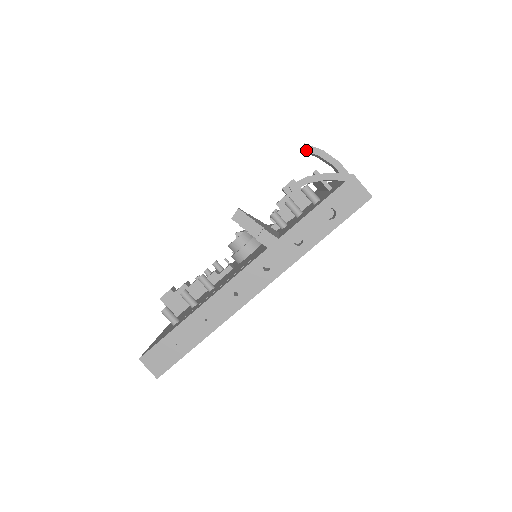
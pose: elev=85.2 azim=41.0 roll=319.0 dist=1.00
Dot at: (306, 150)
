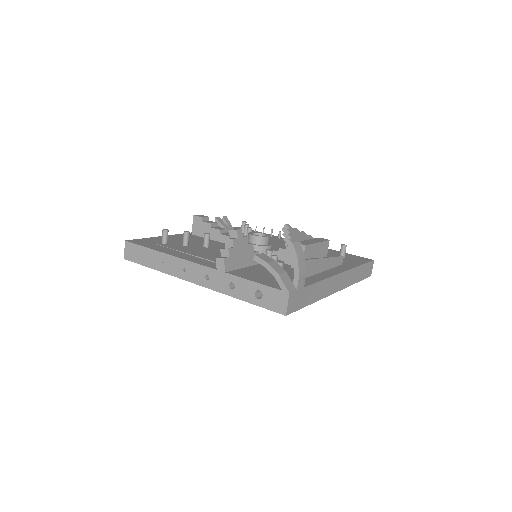
Dot at: (290, 247)
